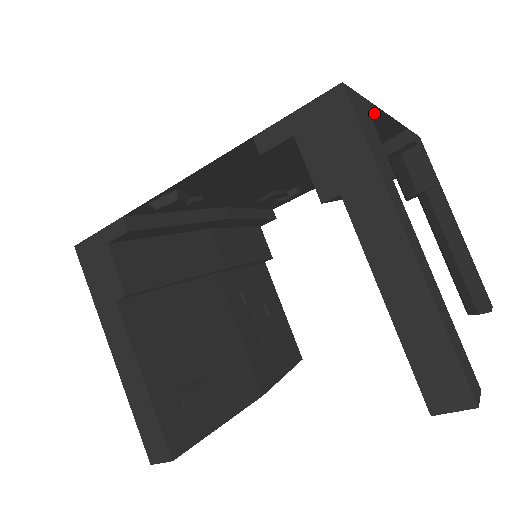
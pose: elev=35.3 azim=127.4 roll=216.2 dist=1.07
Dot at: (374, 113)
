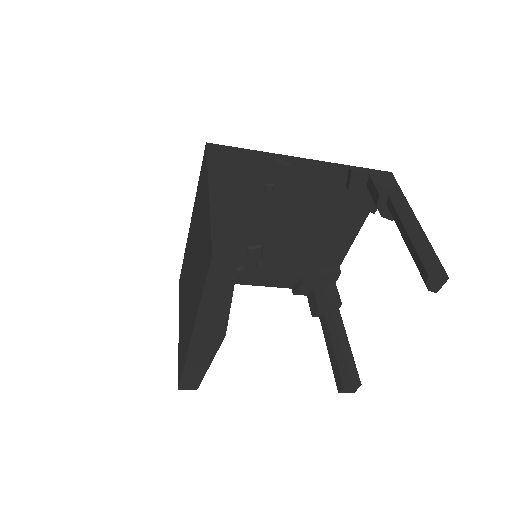
Dot at: (376, 208)
